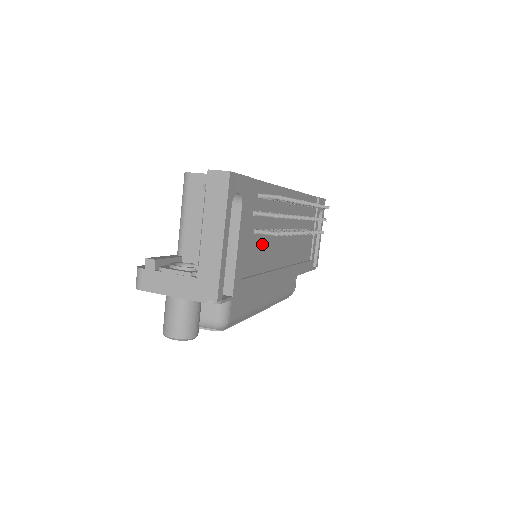
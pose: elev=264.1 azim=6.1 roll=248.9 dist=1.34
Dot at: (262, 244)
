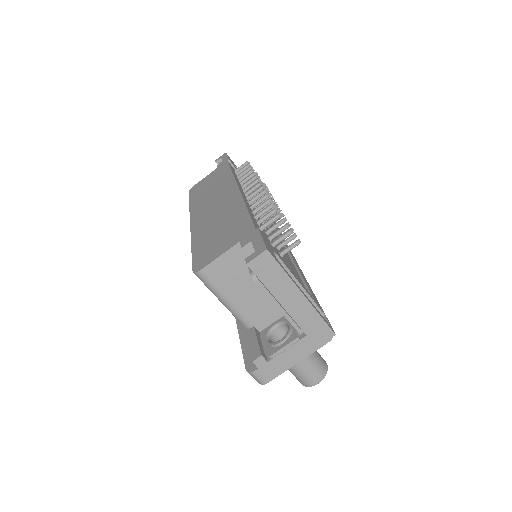
Dot at: occluded
